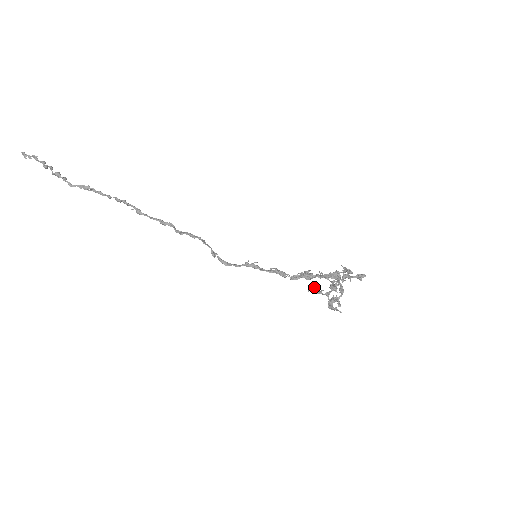
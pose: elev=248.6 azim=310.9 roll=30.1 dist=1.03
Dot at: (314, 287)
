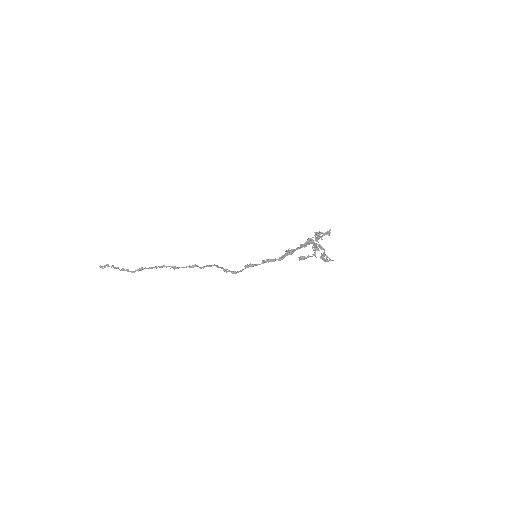
Dot at: (301, 256)
